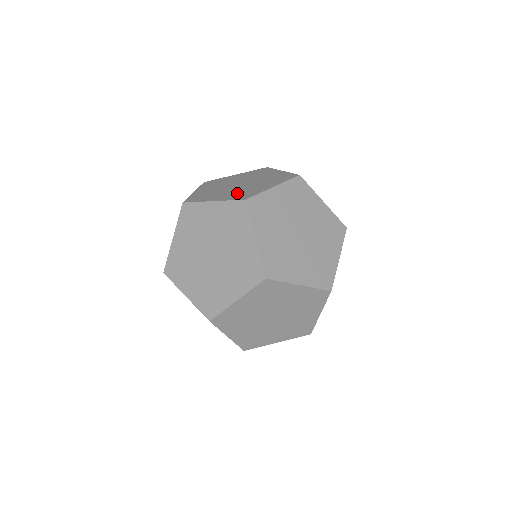
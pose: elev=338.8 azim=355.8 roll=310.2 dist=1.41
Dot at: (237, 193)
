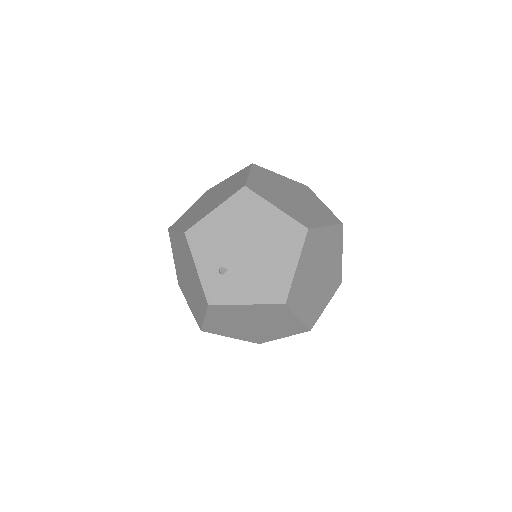
Dot at: occluded
